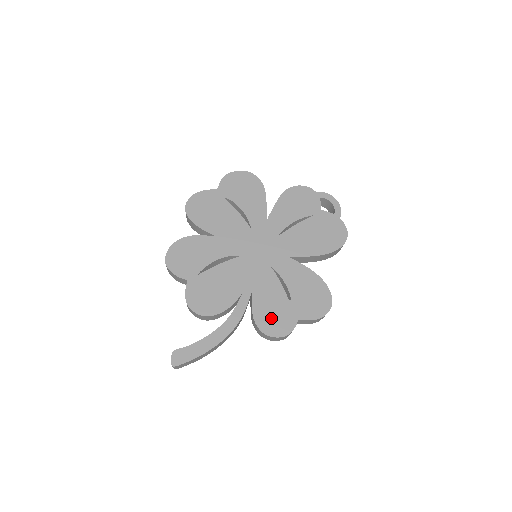
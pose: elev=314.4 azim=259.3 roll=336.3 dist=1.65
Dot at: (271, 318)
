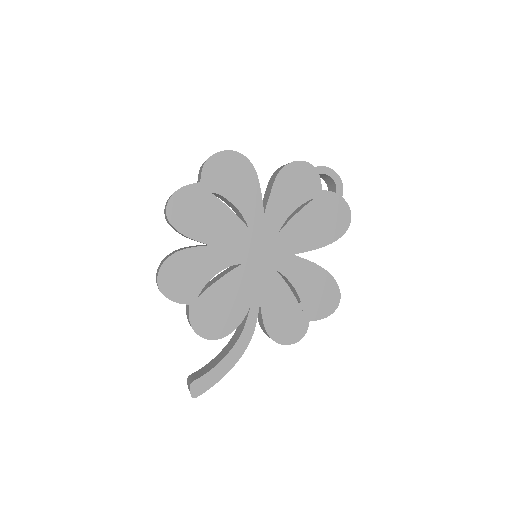
Dot at: (283, 326)
